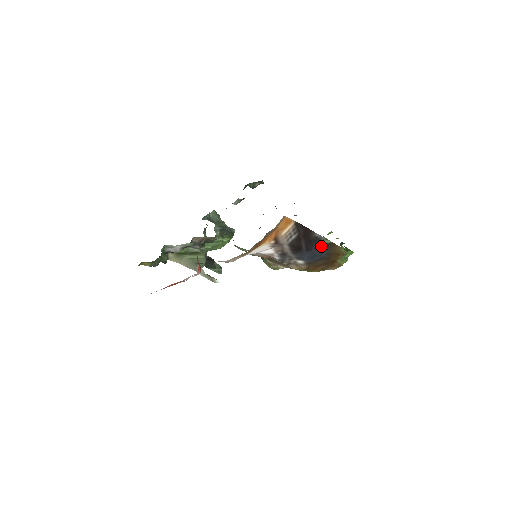
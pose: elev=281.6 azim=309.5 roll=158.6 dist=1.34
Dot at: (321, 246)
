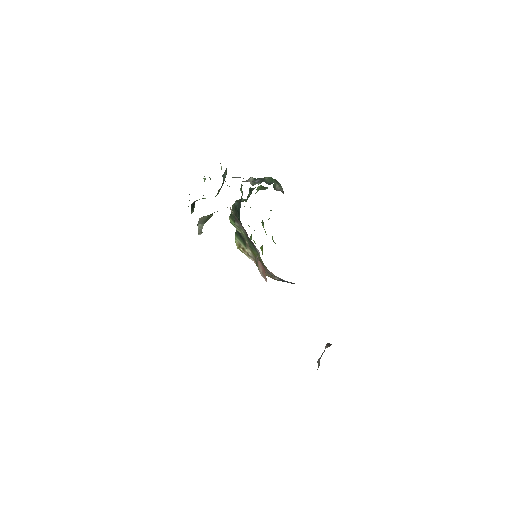
Dot at: occluded
